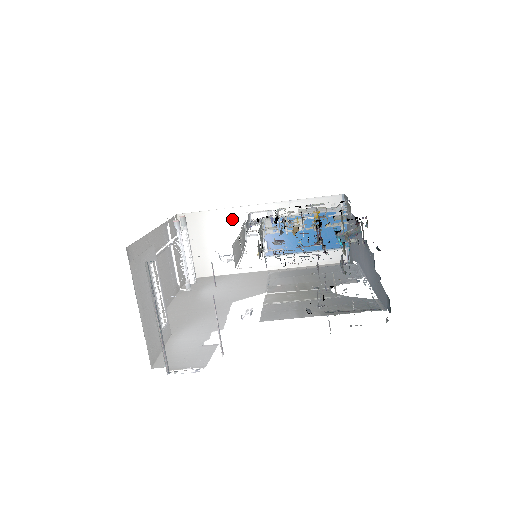
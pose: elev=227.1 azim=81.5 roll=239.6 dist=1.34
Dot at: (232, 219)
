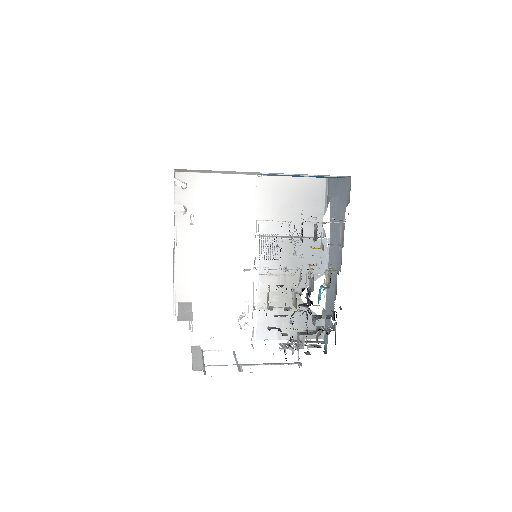
Dot at: occluded
